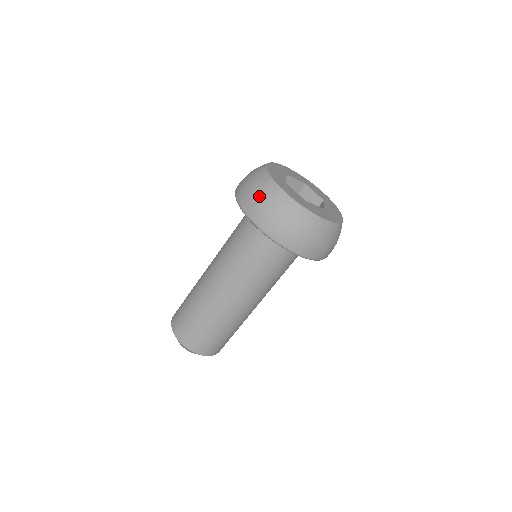
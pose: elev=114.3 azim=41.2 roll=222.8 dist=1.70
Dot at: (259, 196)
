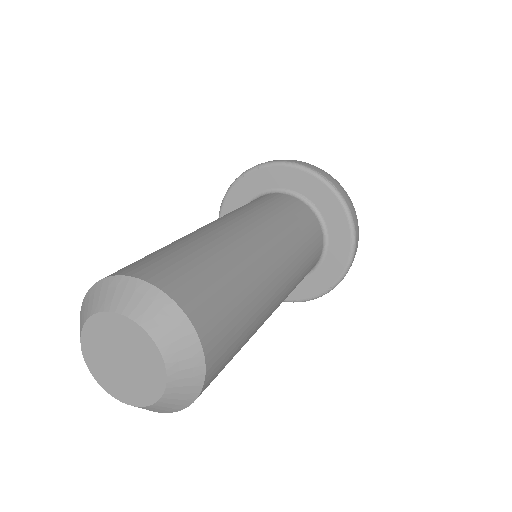
Dot at: occluded
